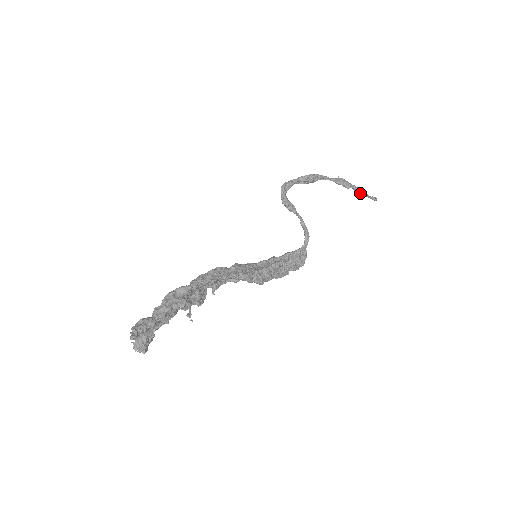
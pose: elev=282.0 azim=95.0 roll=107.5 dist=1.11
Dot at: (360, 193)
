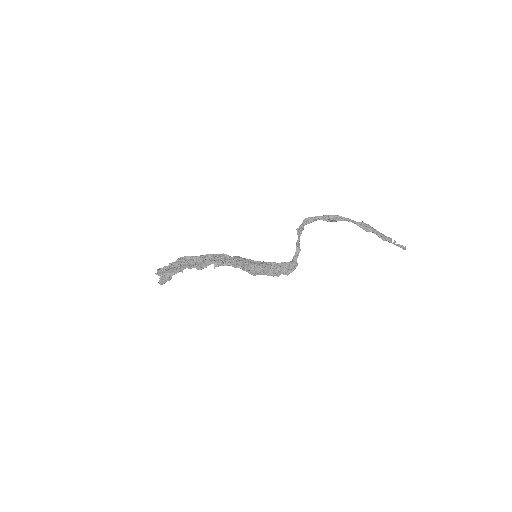
Dot at: (382, 238)
